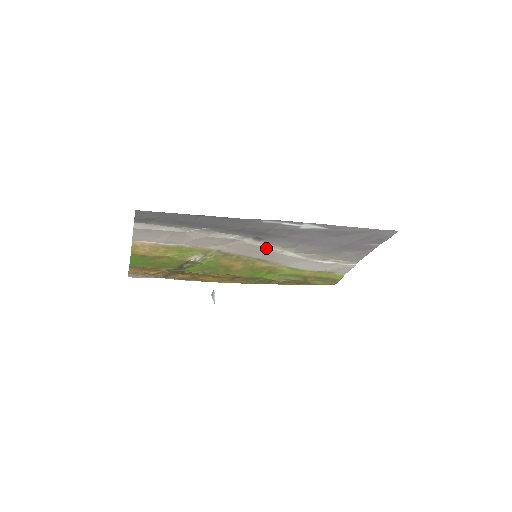
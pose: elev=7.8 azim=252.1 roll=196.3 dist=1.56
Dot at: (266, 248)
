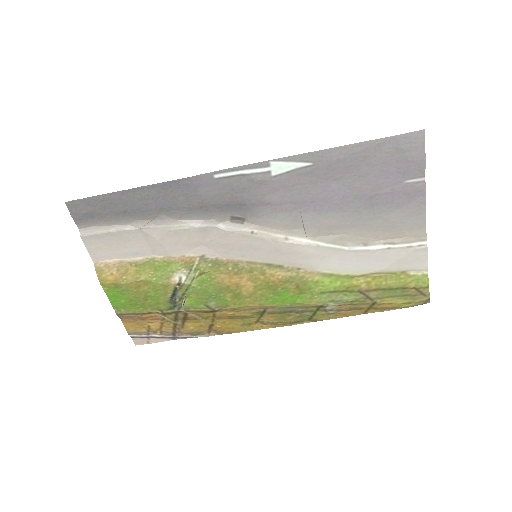
Dot at: (259, 235)
